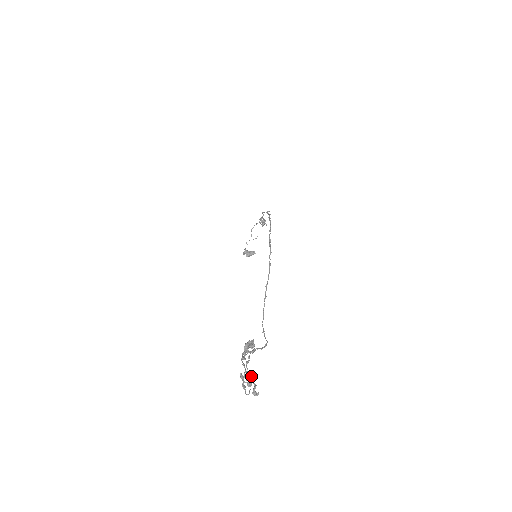
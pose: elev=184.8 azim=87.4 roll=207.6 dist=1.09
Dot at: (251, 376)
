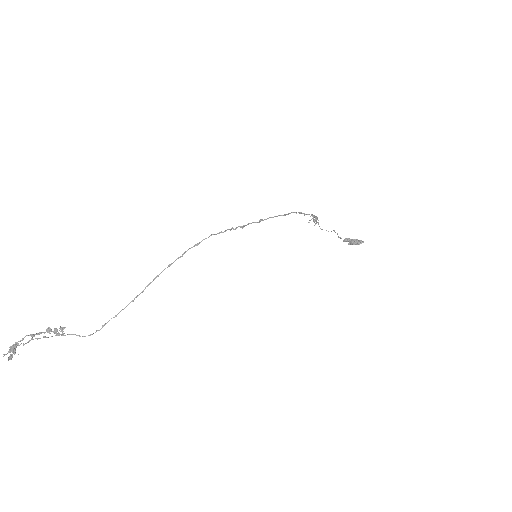
Dot at: (15, 347)
